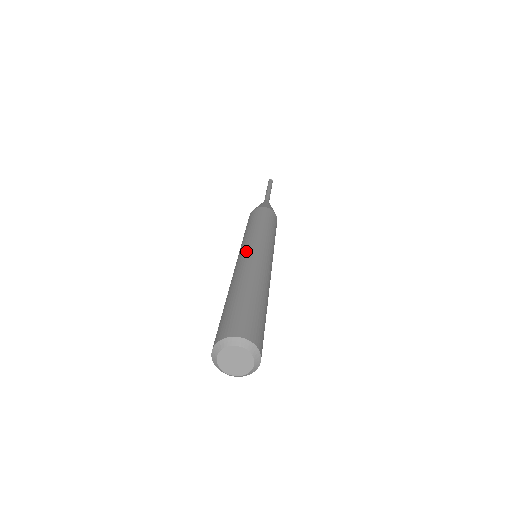
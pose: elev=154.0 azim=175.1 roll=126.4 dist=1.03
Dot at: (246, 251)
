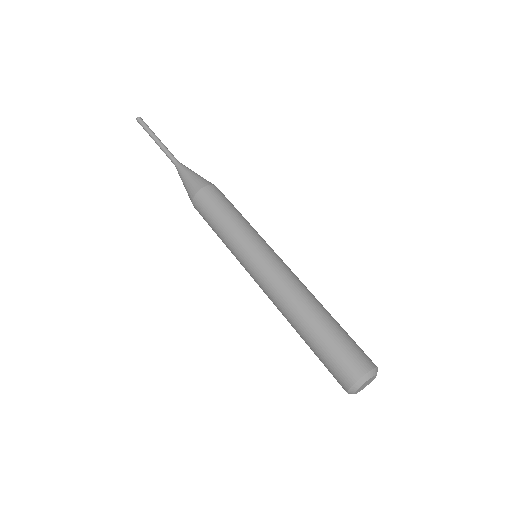
Dot at: (260, 269)
